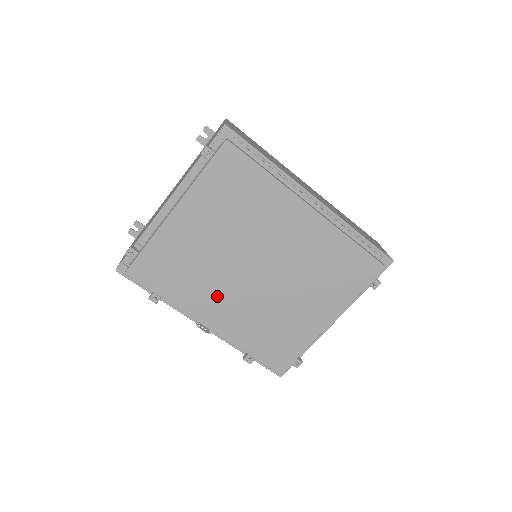
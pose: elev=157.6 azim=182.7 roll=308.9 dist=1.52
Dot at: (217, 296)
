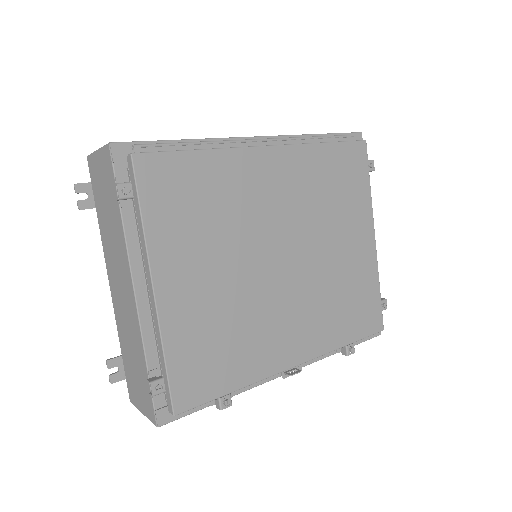
Dot at: (275, 326)
